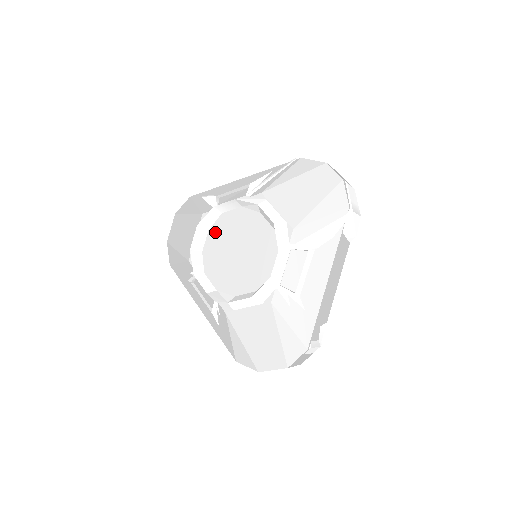
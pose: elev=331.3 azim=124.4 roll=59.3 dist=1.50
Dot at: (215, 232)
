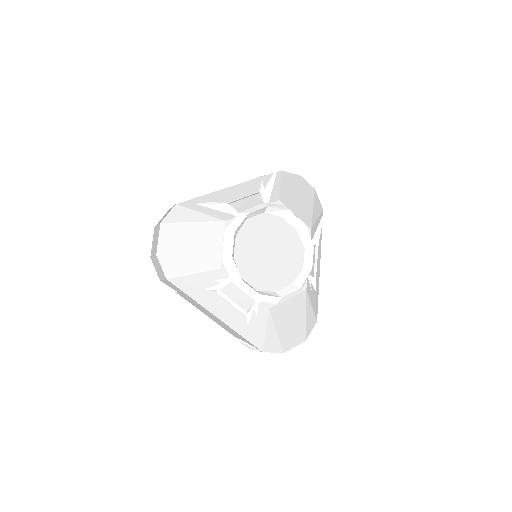
Dot at: (243, 237)
